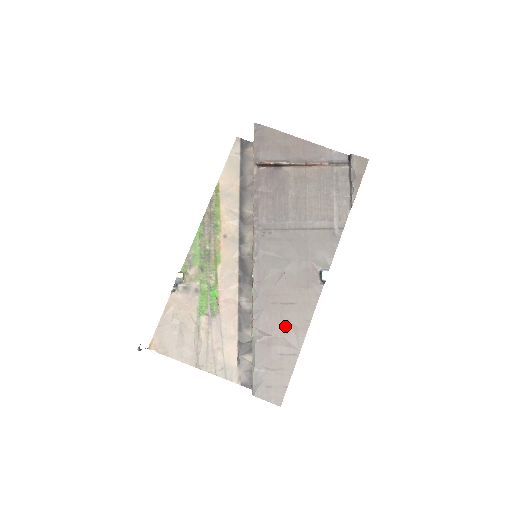
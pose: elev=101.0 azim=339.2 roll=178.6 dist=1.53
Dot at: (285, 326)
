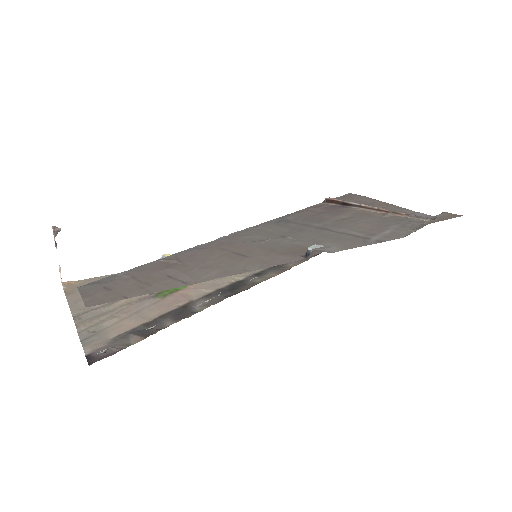
Dot at: (210, 263)
